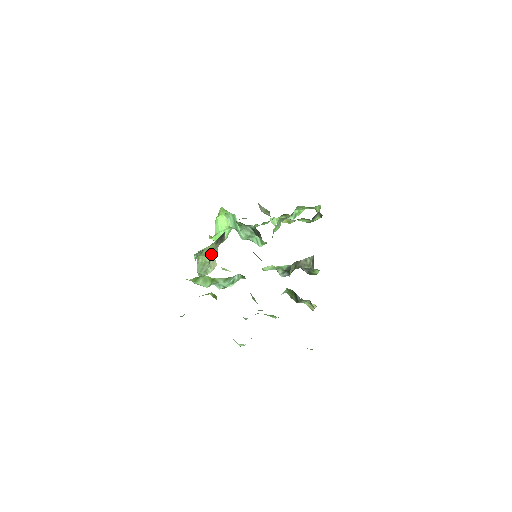
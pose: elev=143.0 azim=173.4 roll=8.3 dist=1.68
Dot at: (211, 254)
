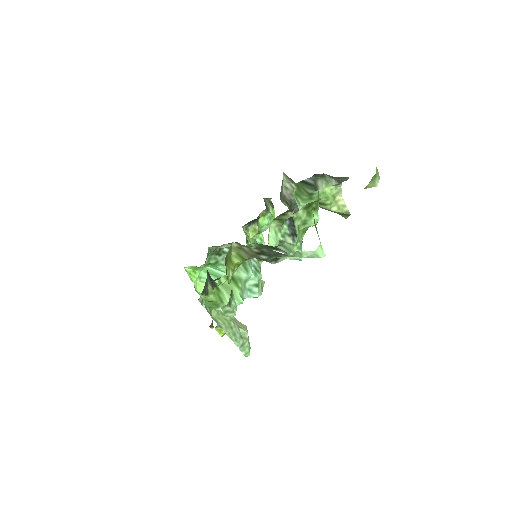
Dot at: occluded
